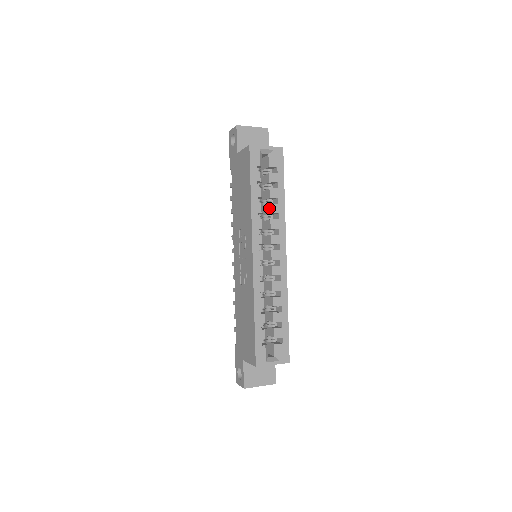
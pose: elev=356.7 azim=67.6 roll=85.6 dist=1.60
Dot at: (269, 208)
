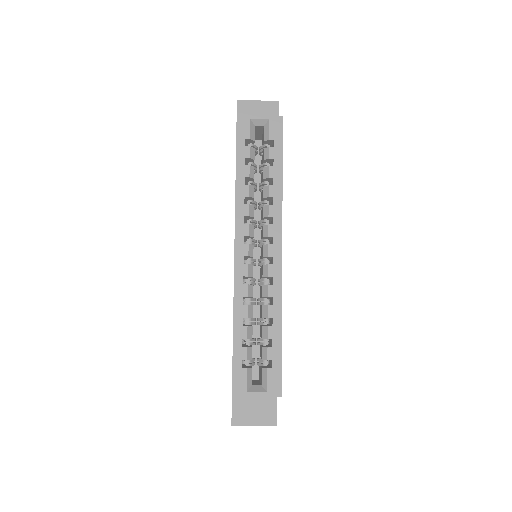
Dot at: (263, 192)
